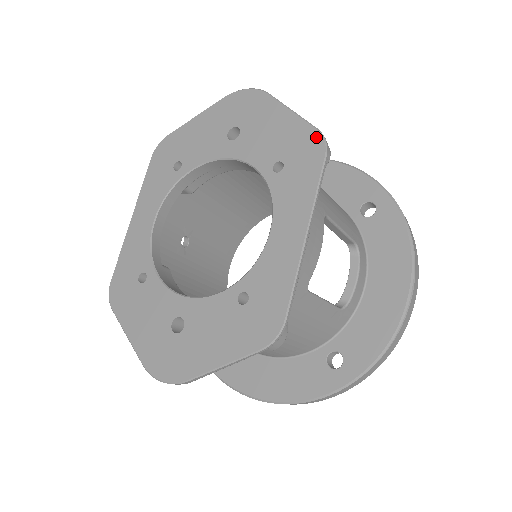
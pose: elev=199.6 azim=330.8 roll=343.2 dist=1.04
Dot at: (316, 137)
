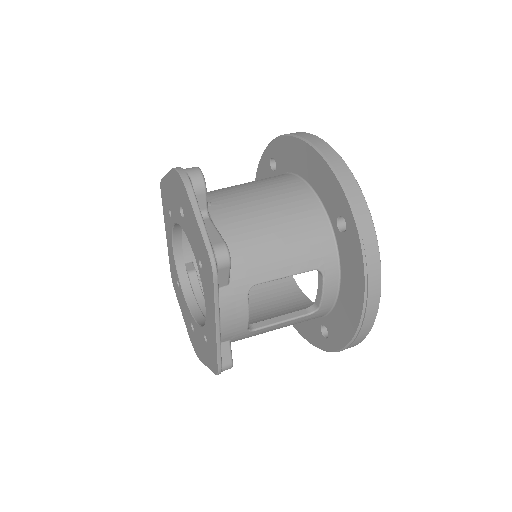
Dot at: (208, 258)
